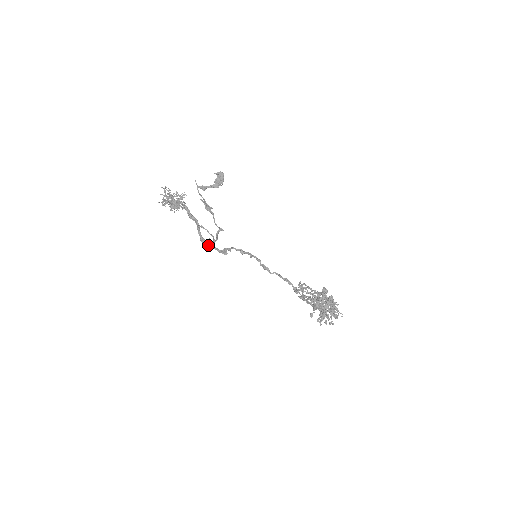
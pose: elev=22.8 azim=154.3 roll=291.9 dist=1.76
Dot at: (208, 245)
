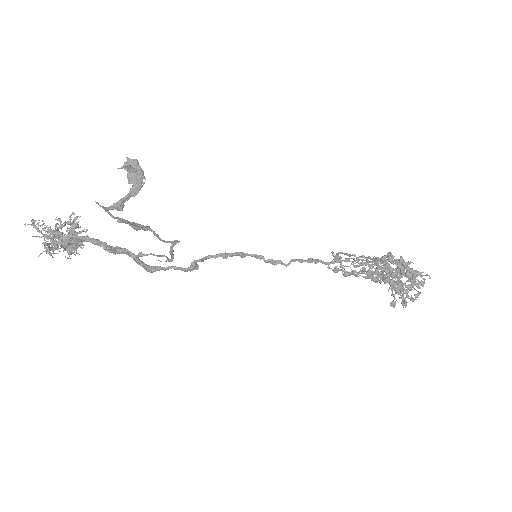
Dot at: occluded
